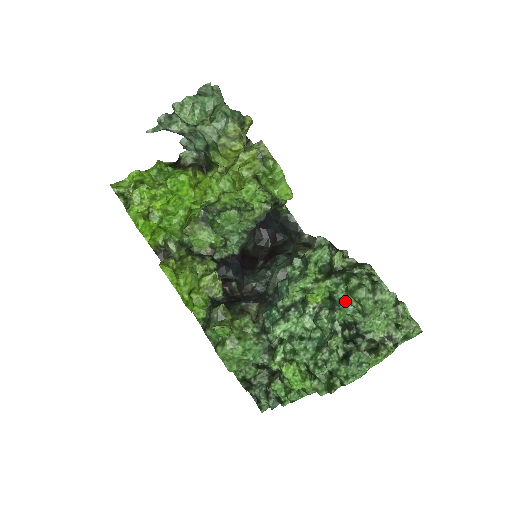
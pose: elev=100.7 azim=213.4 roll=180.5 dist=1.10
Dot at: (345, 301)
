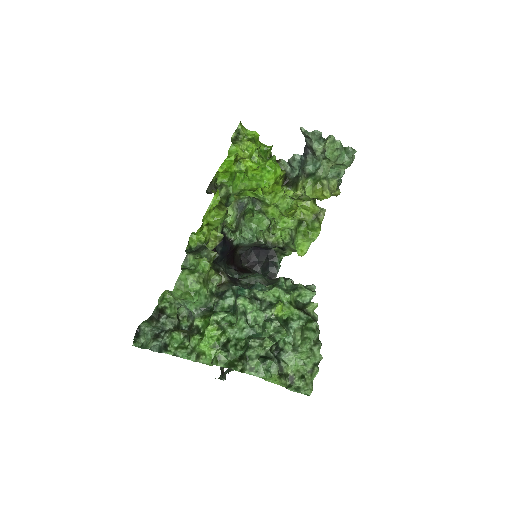
Dot at: (292, 331)
